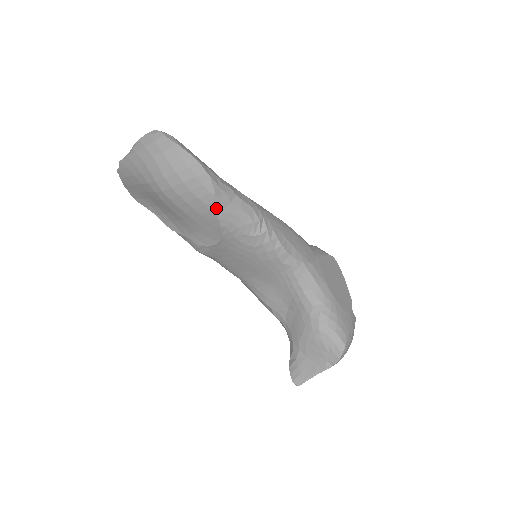
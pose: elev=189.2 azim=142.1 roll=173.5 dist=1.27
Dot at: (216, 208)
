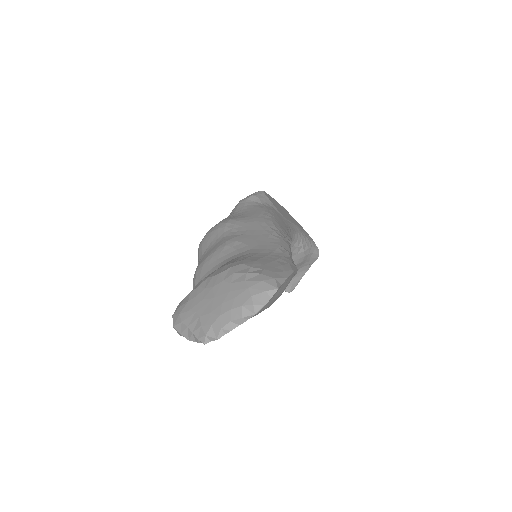
Dot at: occluded
